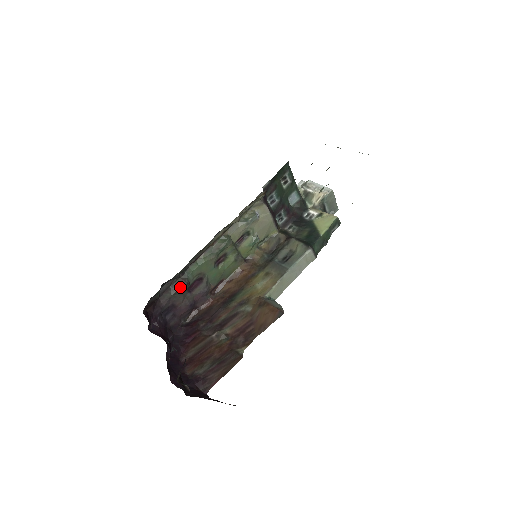
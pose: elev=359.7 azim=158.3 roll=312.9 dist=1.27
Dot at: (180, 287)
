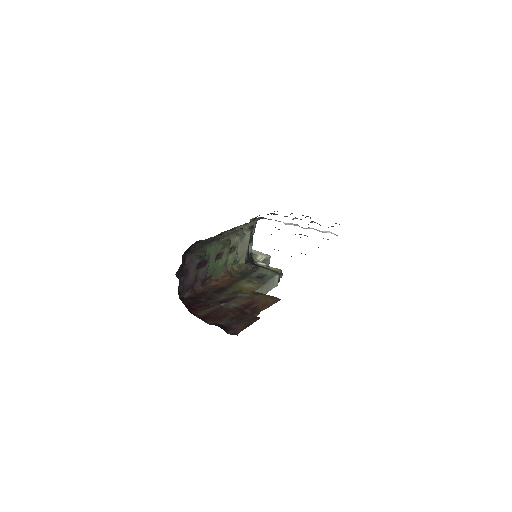
Dot at: (201, 255)
